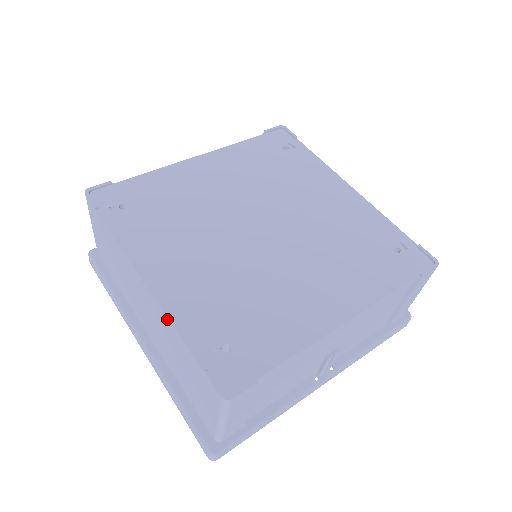
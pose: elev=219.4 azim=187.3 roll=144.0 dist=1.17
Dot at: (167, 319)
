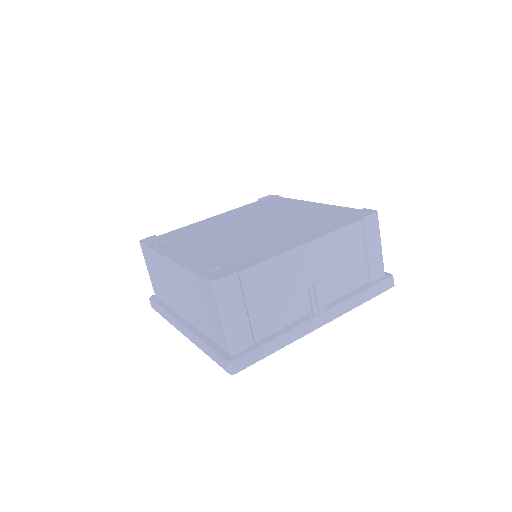
Dot at: (183, 268)
